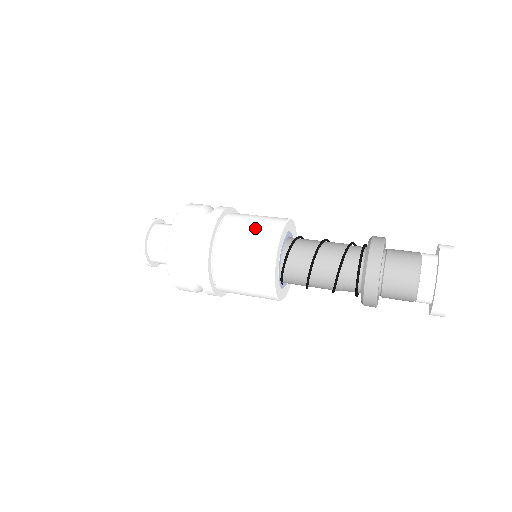
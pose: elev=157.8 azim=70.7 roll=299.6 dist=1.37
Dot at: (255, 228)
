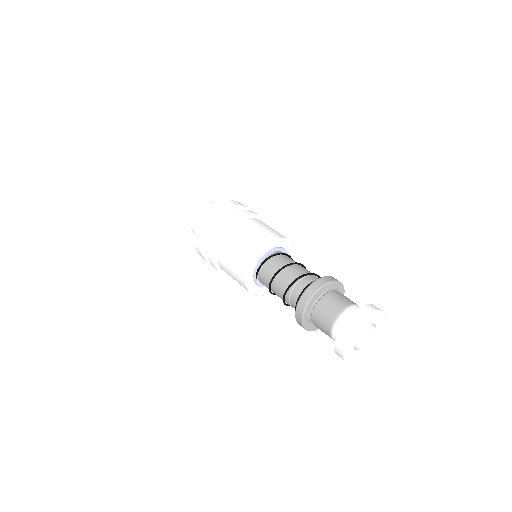
Dot at: (266, 229)
